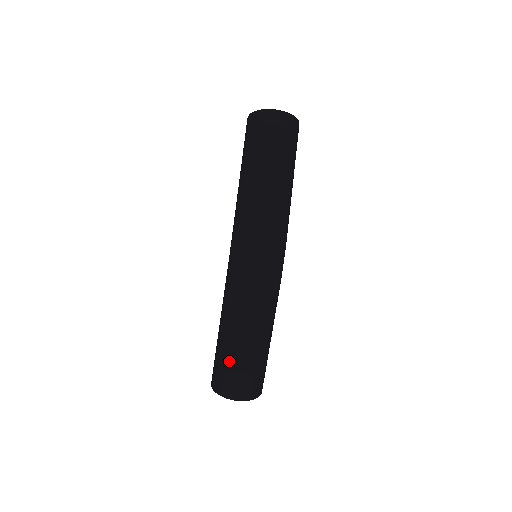
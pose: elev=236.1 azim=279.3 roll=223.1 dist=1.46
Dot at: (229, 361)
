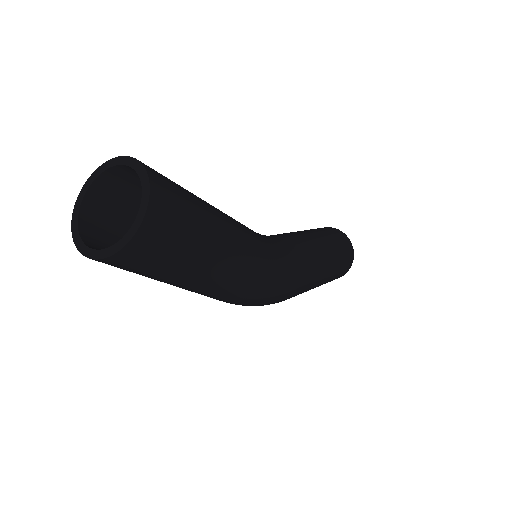
Dot at: occluded
